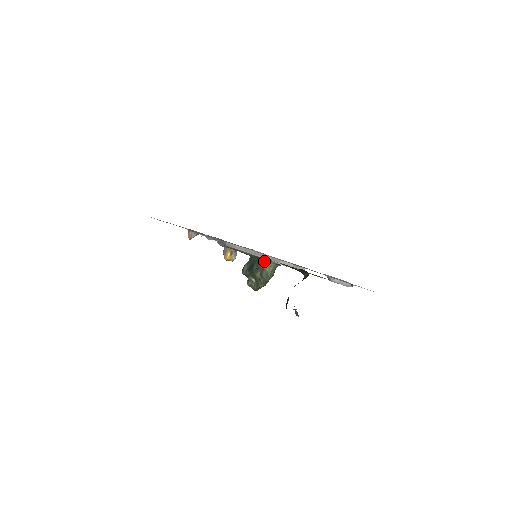
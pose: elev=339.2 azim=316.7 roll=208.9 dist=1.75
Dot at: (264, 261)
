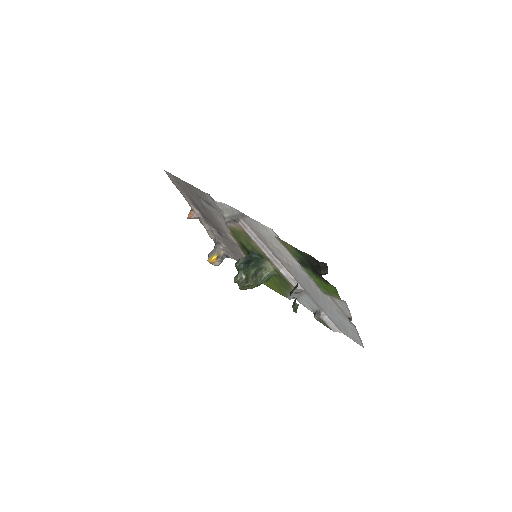
Dot at: (265, 261)
